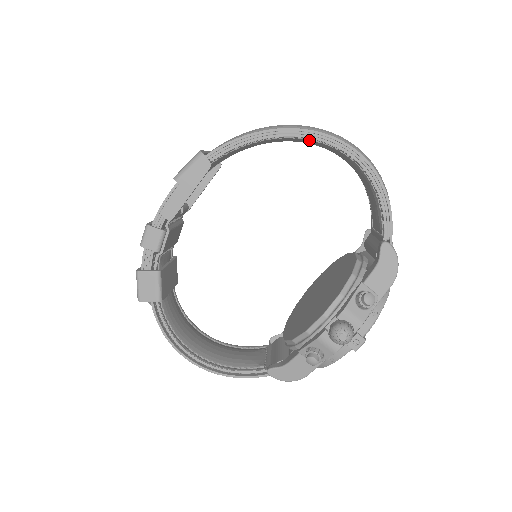
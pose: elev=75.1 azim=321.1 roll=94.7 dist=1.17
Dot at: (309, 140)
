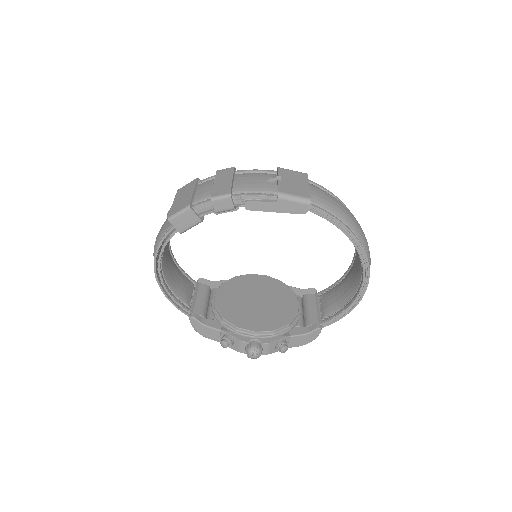
Dot at: occluded
